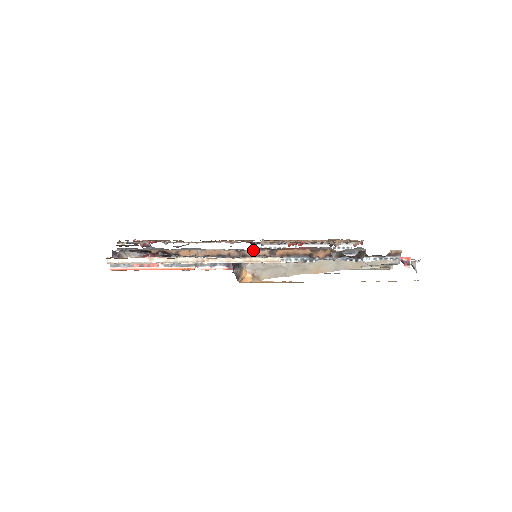
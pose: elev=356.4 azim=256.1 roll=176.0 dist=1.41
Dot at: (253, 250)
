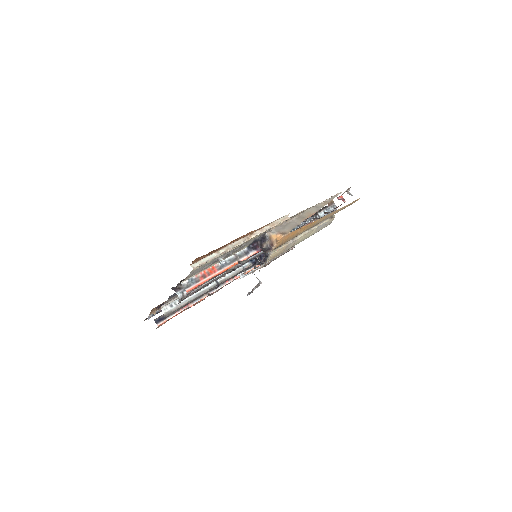
Dot at: occluded
